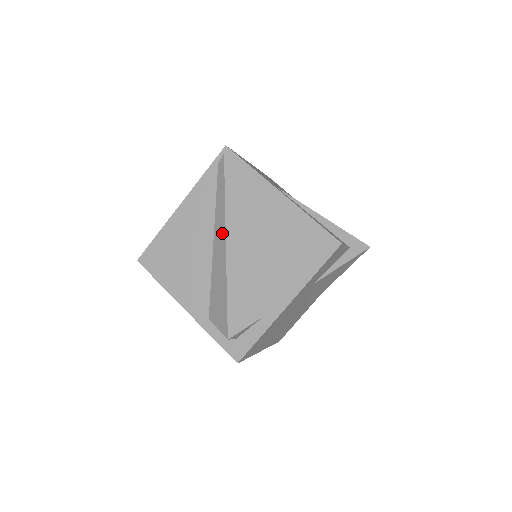
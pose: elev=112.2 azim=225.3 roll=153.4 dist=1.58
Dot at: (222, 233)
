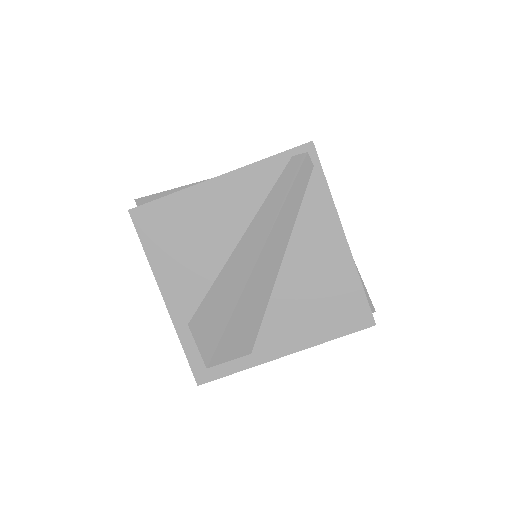
Dot at: (257, 245)
